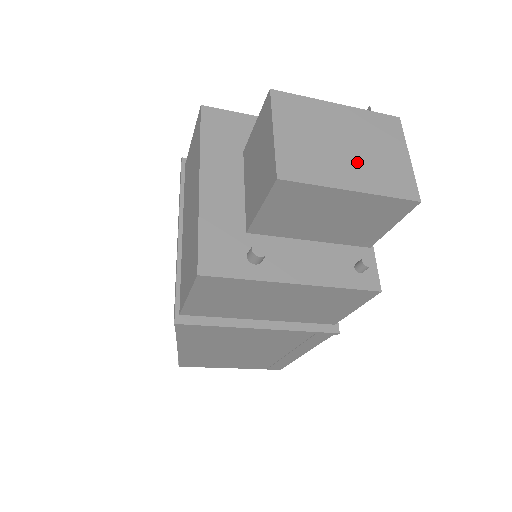
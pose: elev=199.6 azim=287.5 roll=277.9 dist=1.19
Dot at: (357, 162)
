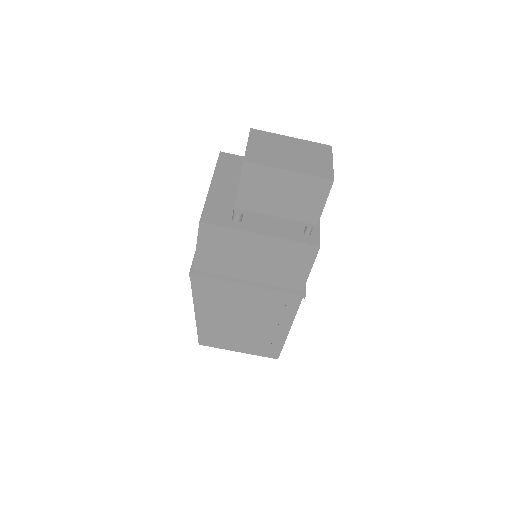
Dot at: (296, 160)
